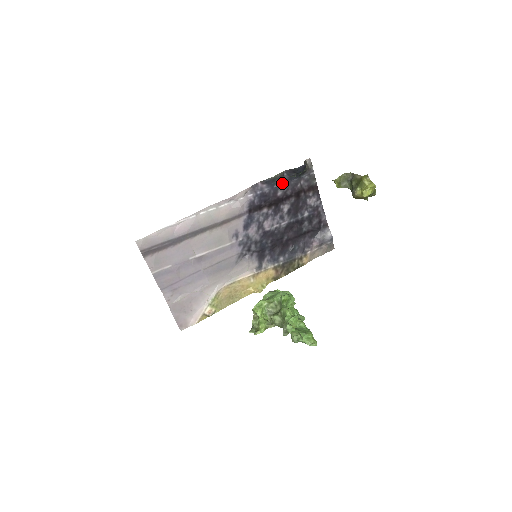
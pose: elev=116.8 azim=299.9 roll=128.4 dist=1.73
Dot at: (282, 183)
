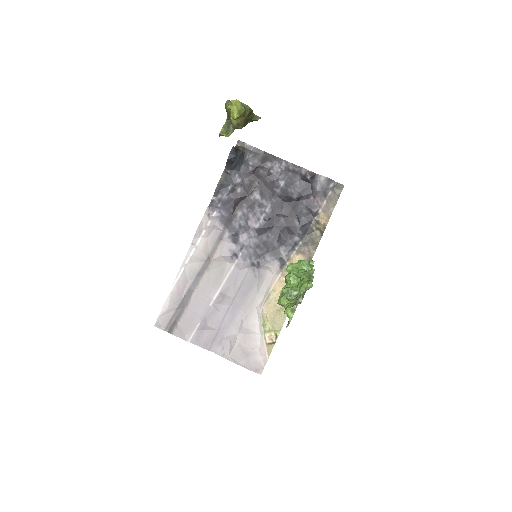
Dot at: (233, 180)
